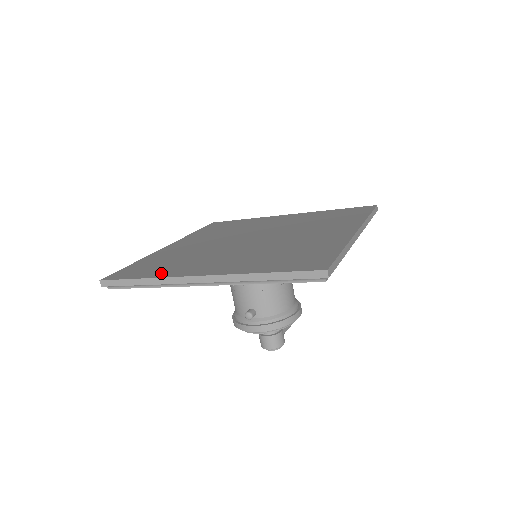
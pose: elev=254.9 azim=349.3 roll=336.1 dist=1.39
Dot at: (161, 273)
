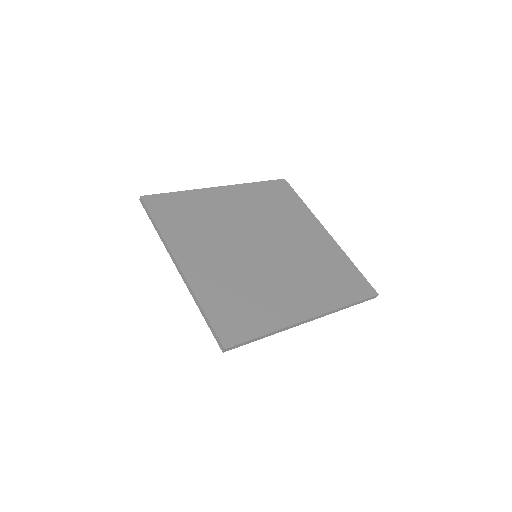
Dot at: (272, 322)
